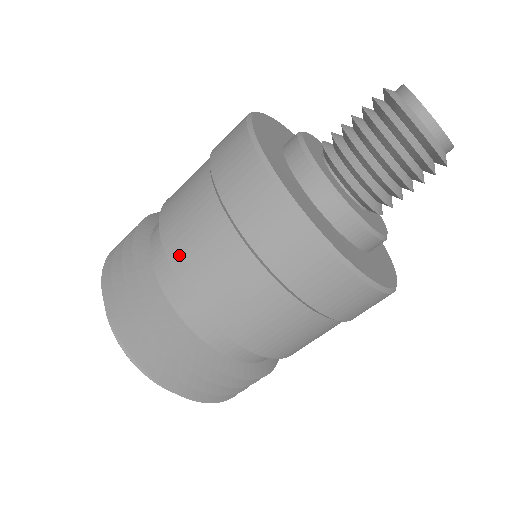
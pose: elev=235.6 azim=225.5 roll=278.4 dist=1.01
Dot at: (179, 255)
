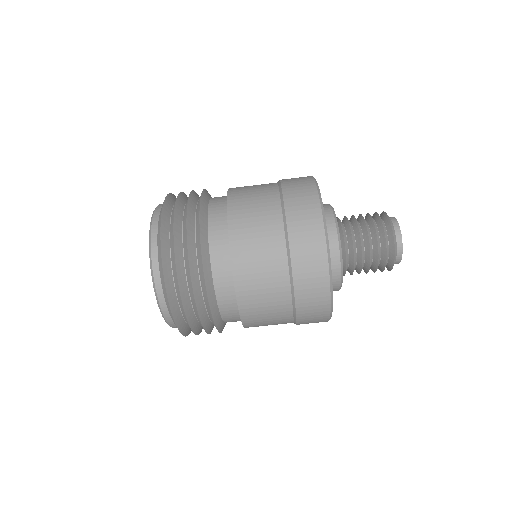
Dot at: (237, 190)
